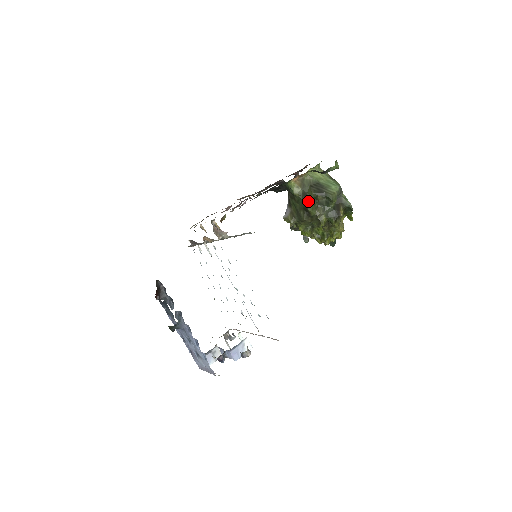
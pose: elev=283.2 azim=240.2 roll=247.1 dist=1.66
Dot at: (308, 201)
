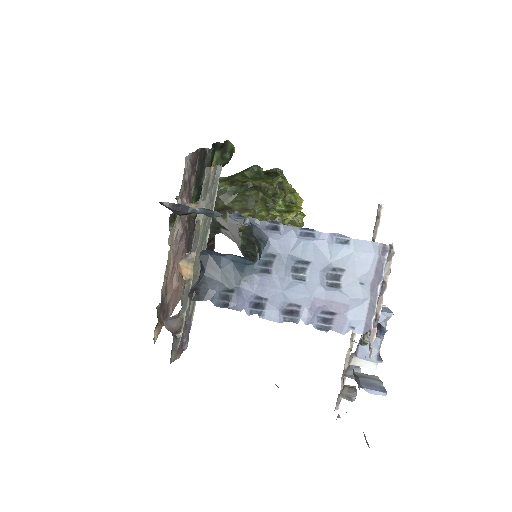
Dot at: (241, 181)
